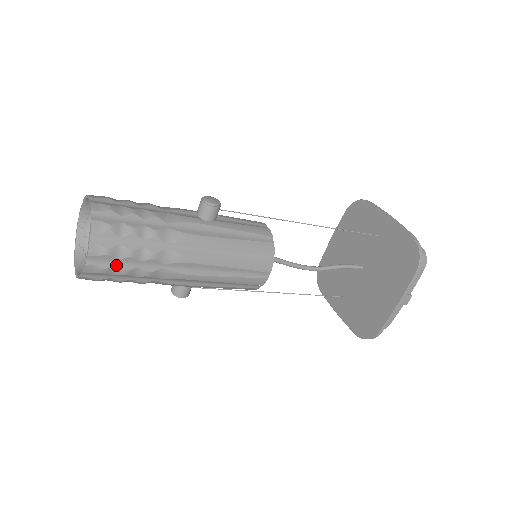
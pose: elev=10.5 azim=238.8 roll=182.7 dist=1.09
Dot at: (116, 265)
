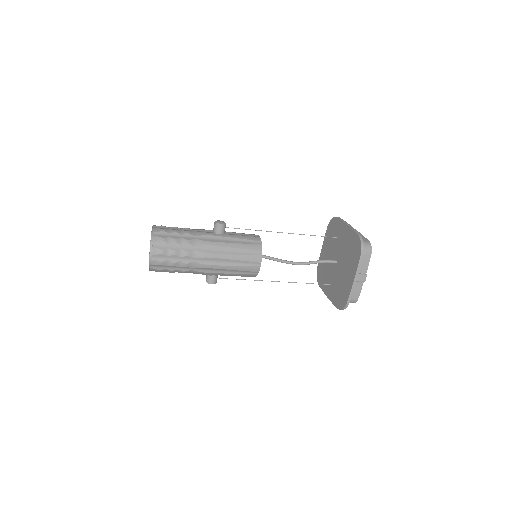
Dot at: (167, 260)
